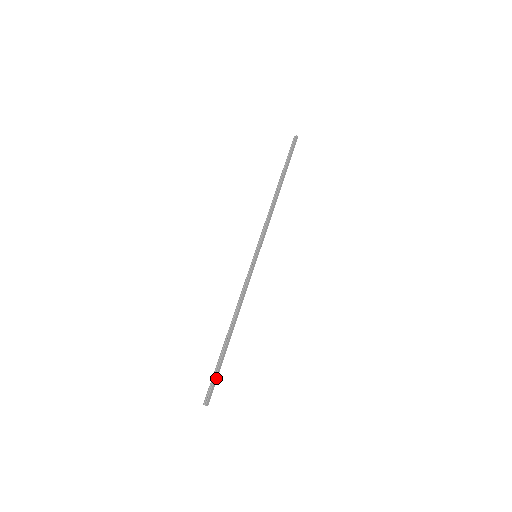
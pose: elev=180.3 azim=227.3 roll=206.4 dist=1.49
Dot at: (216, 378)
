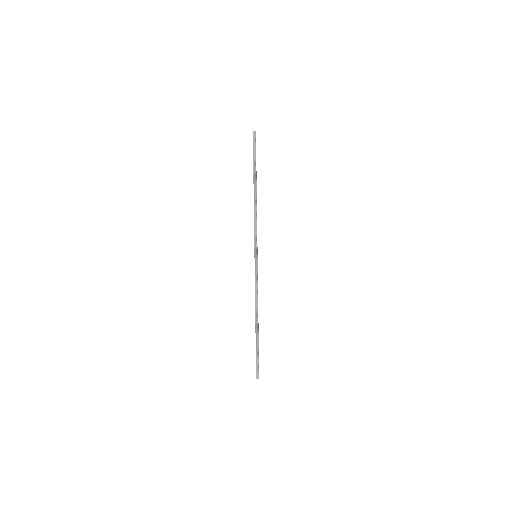
Dot at: occluded
